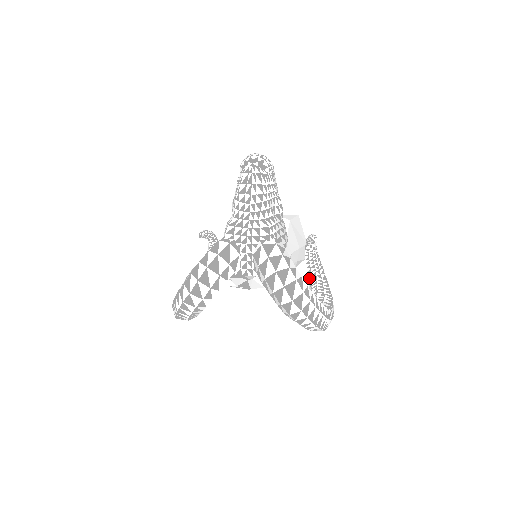
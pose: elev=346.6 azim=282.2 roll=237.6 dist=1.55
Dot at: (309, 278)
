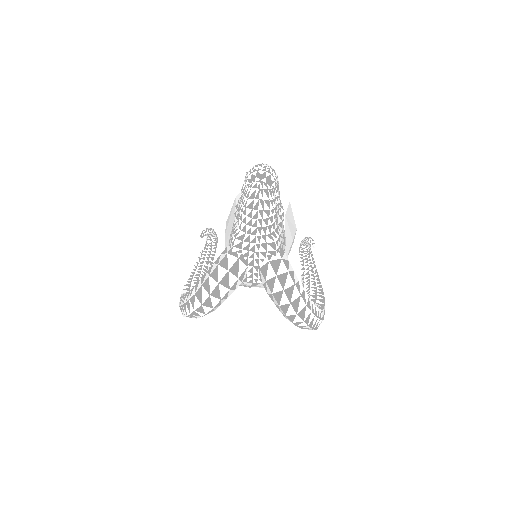
Dot at: (302, 271)
